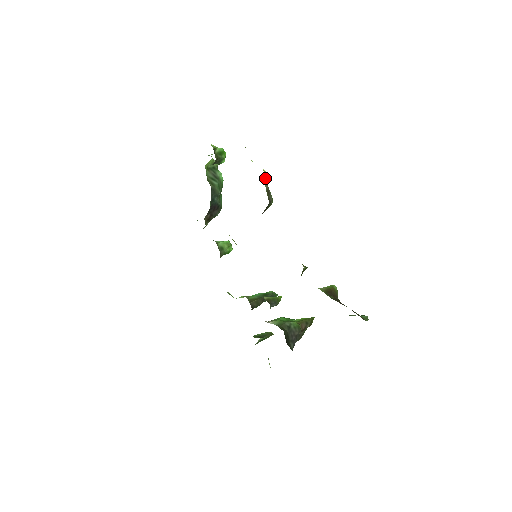
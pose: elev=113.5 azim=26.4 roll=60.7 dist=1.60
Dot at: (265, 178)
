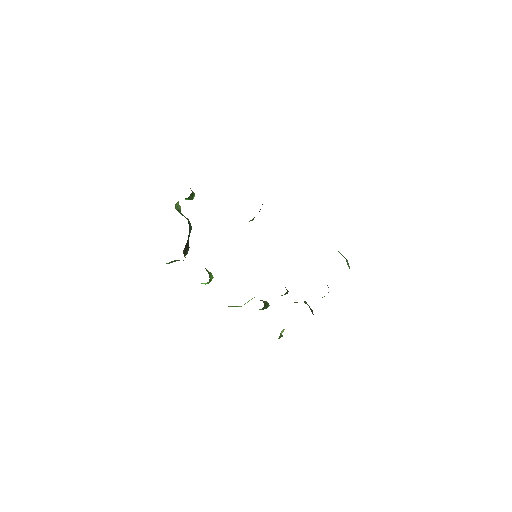
Dot at: occluded
